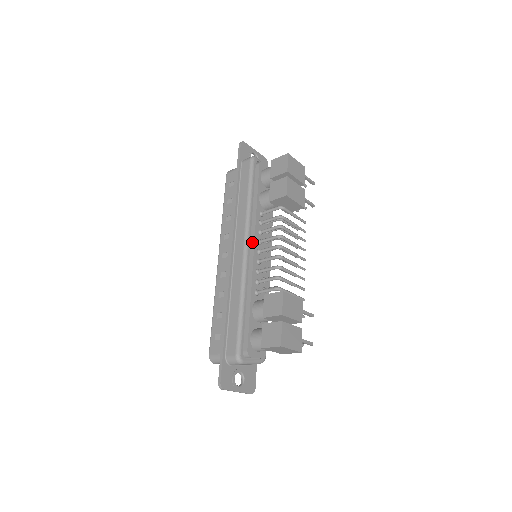
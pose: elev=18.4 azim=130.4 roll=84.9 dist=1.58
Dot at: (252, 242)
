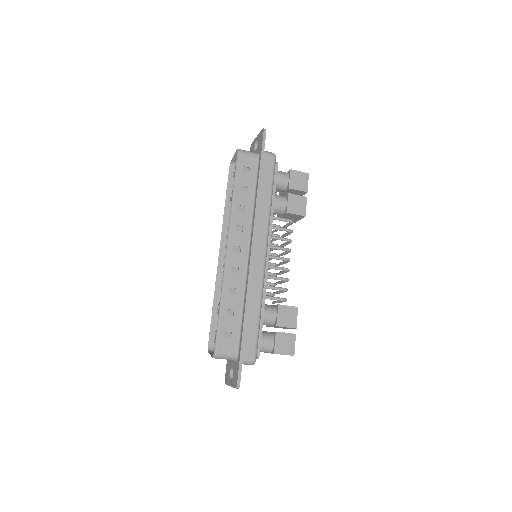
Dot at: (268, 247)
